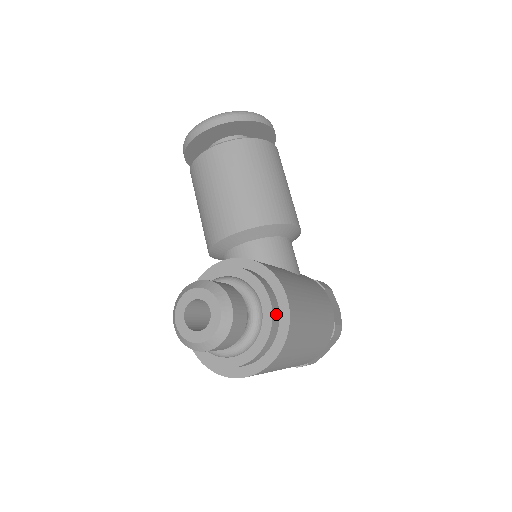
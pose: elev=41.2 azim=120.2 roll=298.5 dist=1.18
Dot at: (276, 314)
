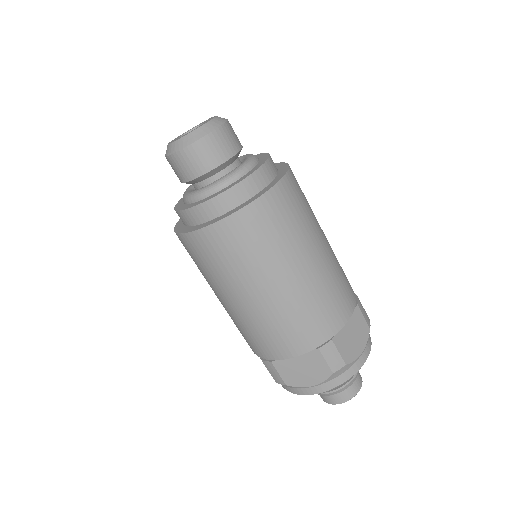
Dot at: occluded
